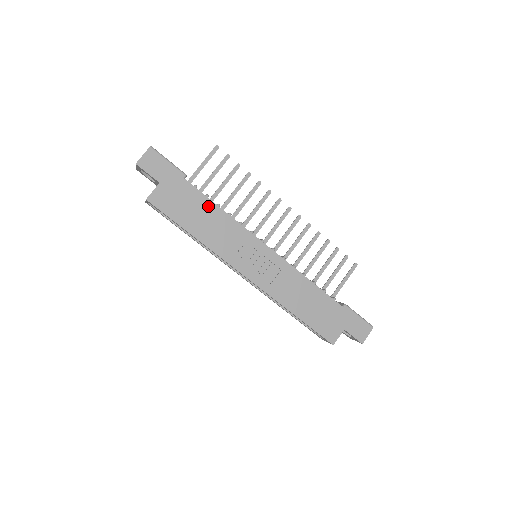
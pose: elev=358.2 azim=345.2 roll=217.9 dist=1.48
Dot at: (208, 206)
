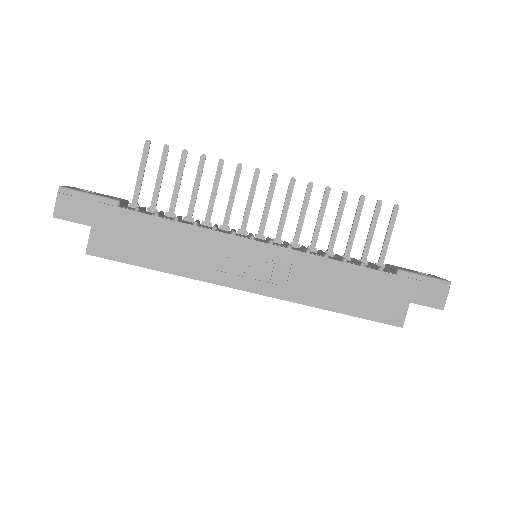
Dot at: (163, 227)
